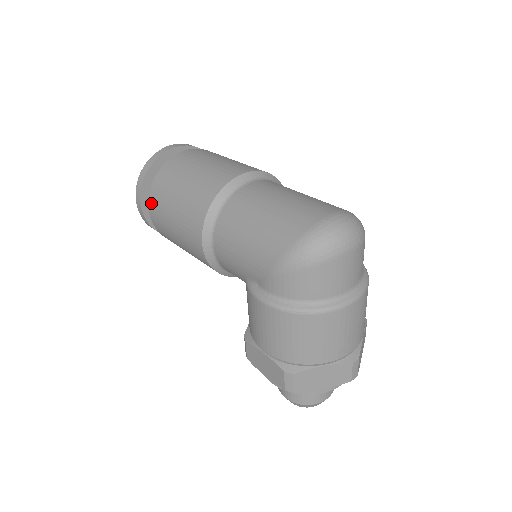
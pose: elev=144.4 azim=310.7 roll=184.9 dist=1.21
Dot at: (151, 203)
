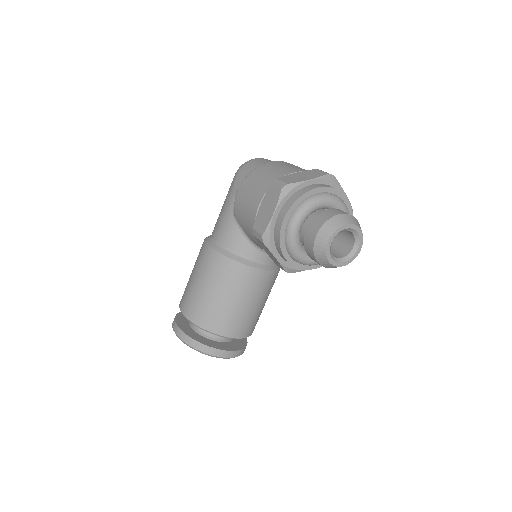
Dot at: (181, 304)
